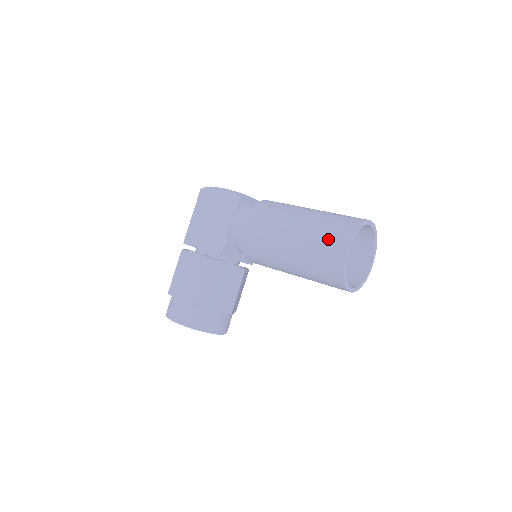
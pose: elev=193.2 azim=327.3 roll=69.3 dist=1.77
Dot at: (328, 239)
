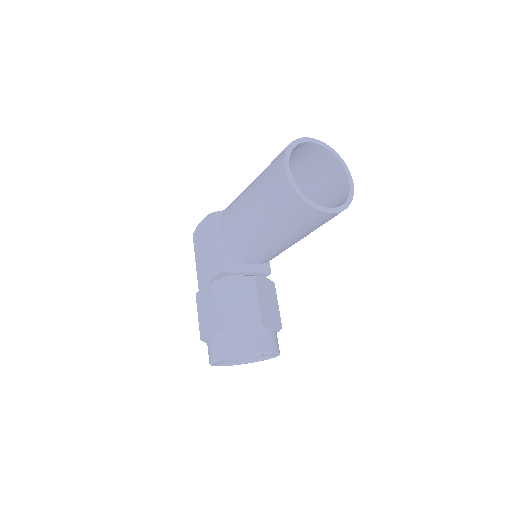
Dot at: (270, 176)
